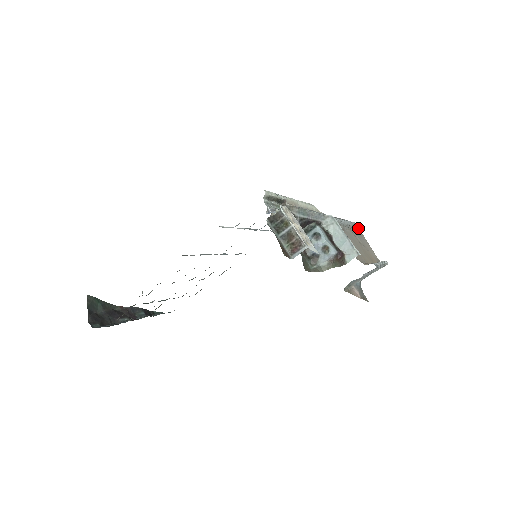
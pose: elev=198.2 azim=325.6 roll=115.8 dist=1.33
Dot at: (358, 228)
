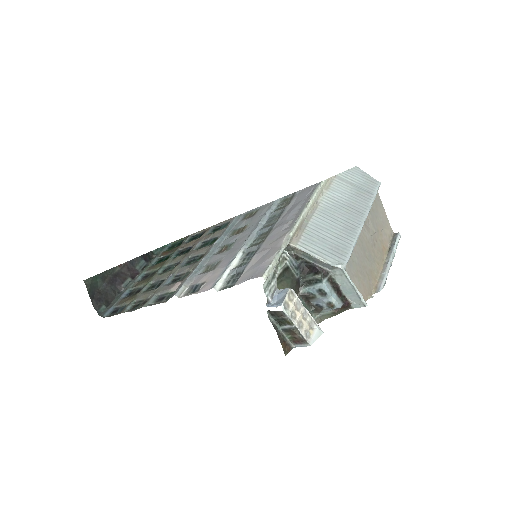
Dot at: occluded
